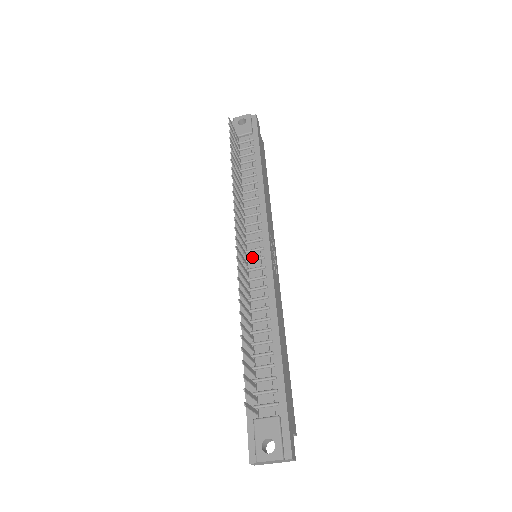
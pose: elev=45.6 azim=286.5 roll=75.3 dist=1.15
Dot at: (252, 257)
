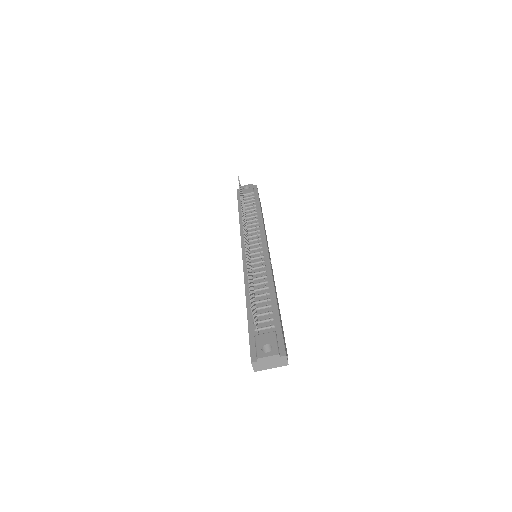
Dot at: (254, 252)
